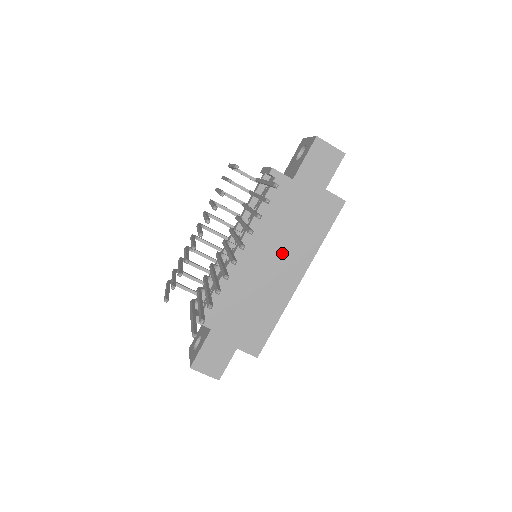
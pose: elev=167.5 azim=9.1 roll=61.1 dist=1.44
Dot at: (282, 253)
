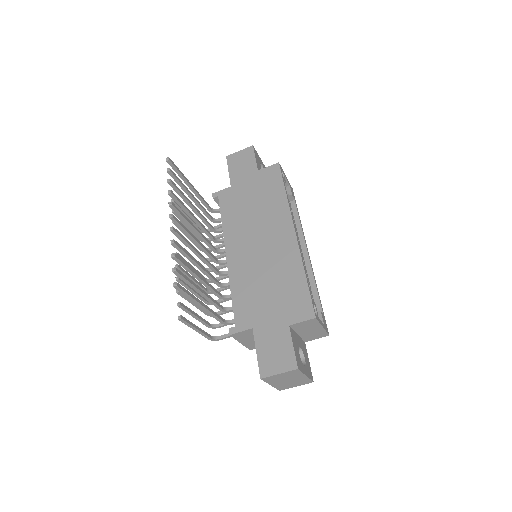
Dot at: (262, 228)
